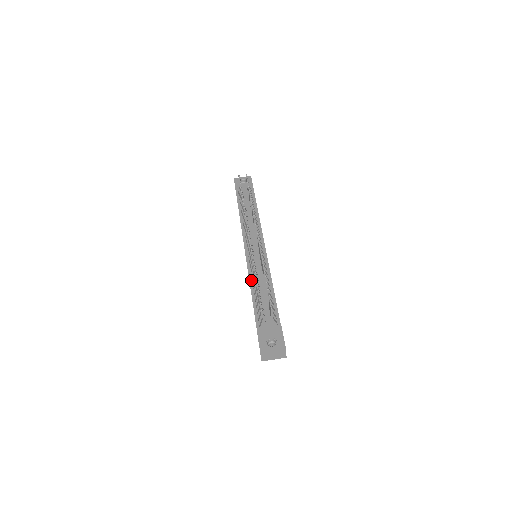
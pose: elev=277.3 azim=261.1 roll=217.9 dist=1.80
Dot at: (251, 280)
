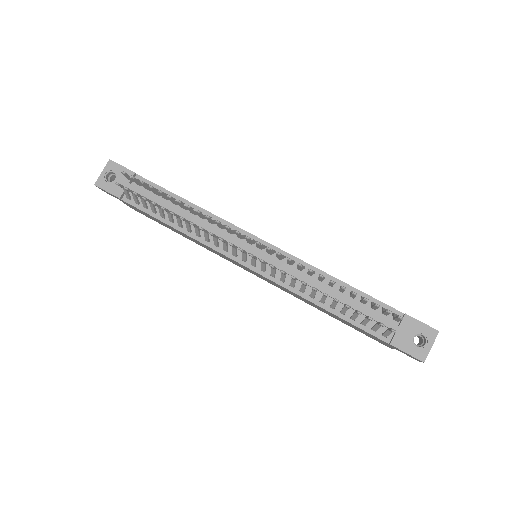
Dot at: (304, 295)
